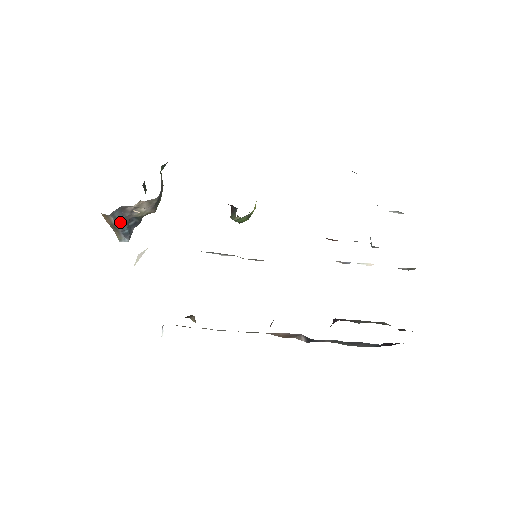
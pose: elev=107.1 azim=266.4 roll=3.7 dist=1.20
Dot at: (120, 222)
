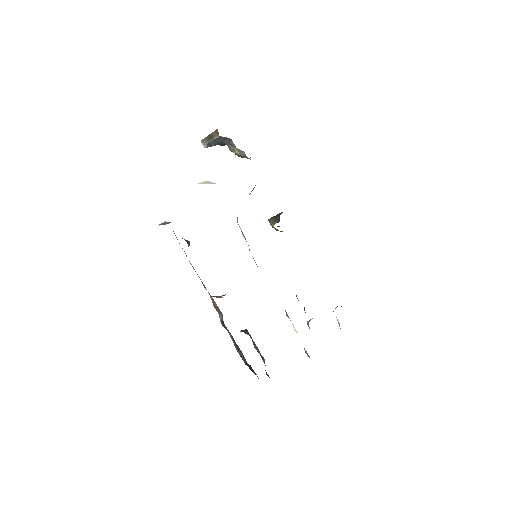
Dot at: (218, 140)
